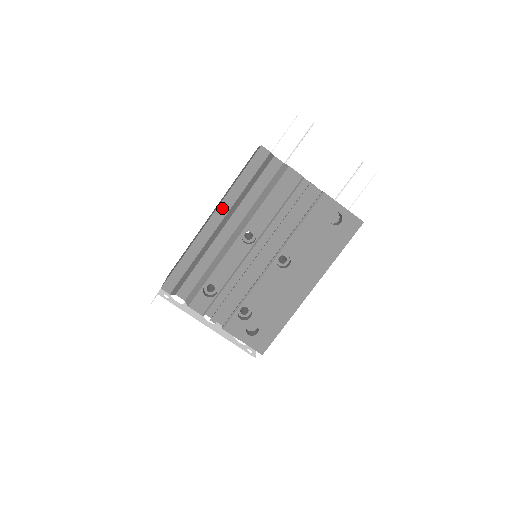
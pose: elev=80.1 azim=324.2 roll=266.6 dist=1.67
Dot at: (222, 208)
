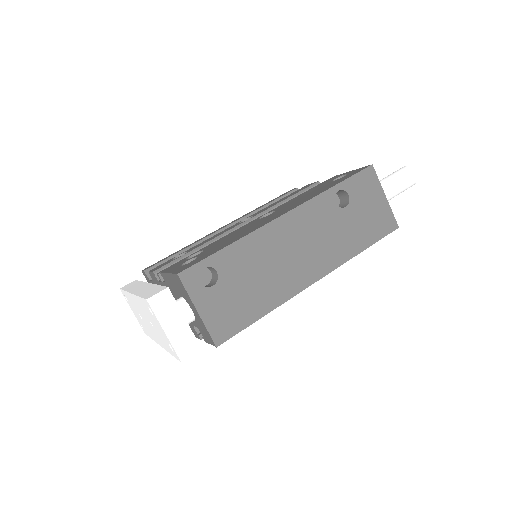
Dot at: (237, 219)
